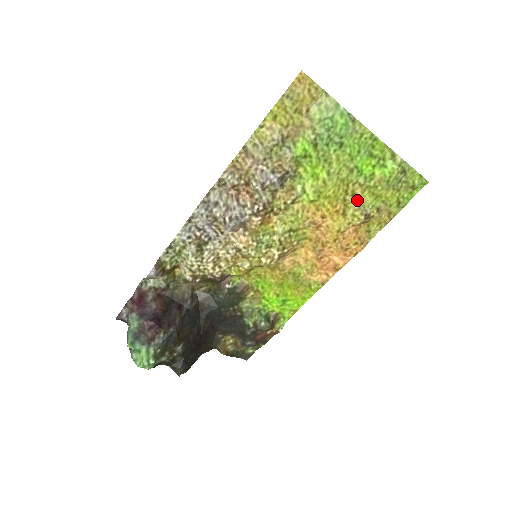
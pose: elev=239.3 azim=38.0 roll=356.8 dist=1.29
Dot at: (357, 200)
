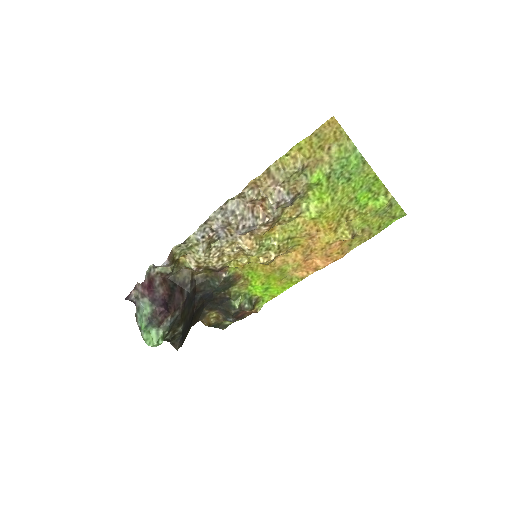
Dot at: (349, 222)
